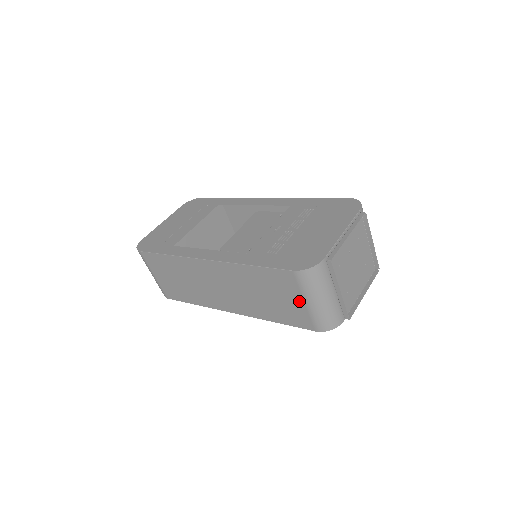
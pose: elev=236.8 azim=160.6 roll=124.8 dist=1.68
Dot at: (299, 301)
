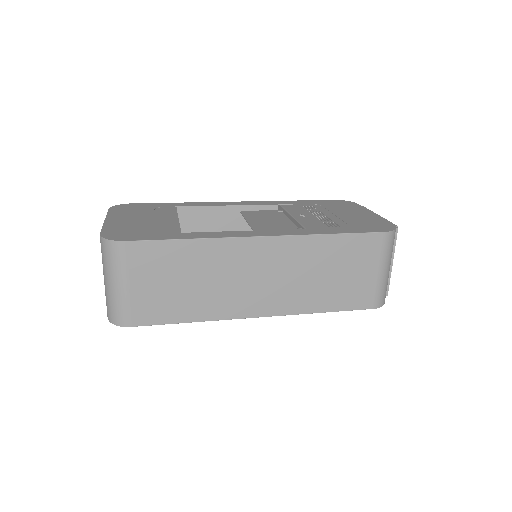
Dot at: (372, 271)
